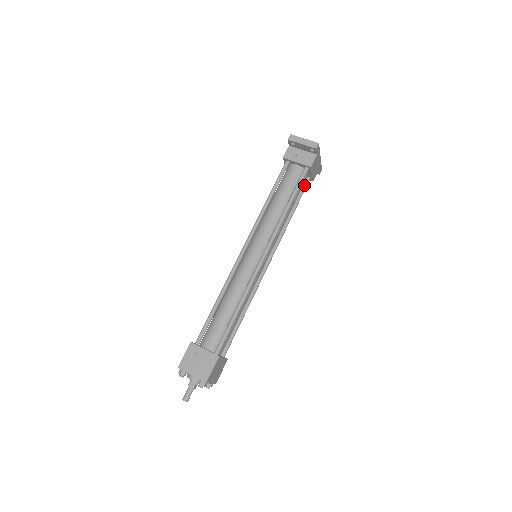
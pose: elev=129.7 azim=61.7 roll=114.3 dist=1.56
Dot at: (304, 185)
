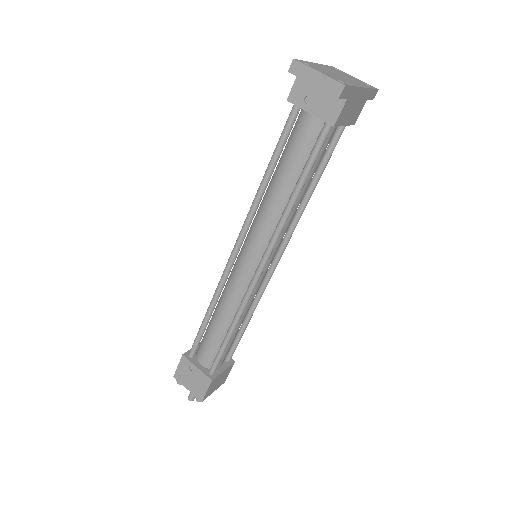
Dot at: (334, 138)
